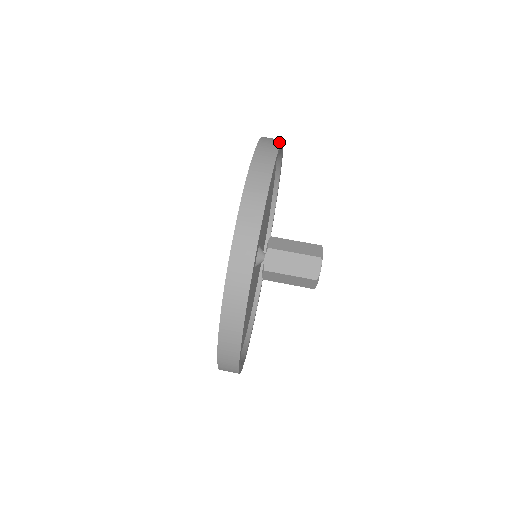
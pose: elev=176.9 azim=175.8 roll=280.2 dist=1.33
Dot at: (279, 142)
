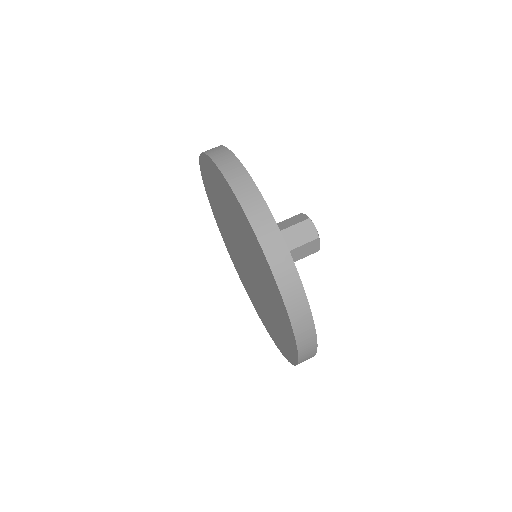
Dot at: occluded
